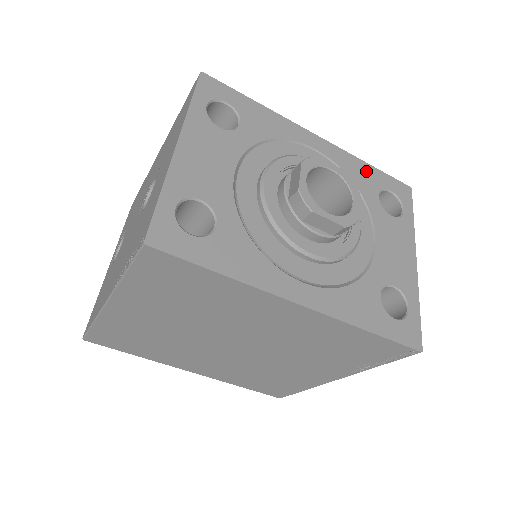
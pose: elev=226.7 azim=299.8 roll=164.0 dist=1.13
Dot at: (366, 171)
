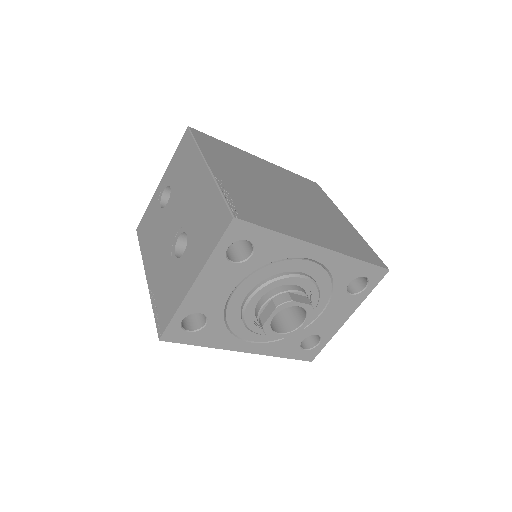
Dot at: (352, 266)
